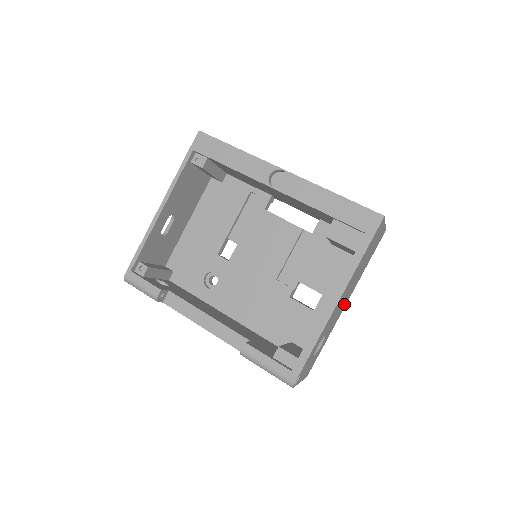
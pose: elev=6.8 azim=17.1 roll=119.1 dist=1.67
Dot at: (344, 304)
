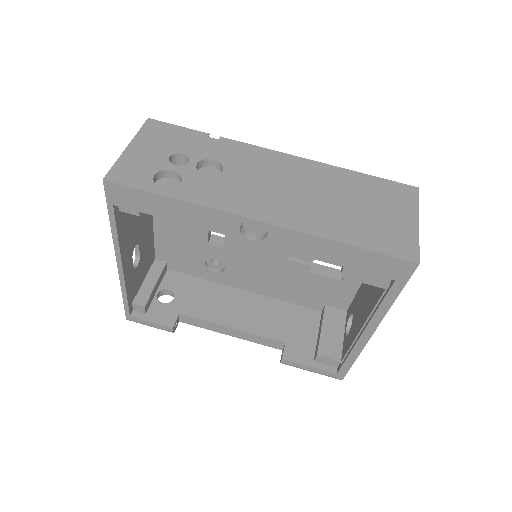
Dot at: occluded
